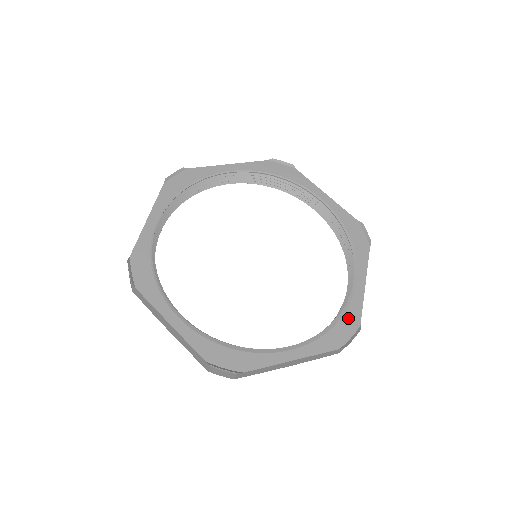
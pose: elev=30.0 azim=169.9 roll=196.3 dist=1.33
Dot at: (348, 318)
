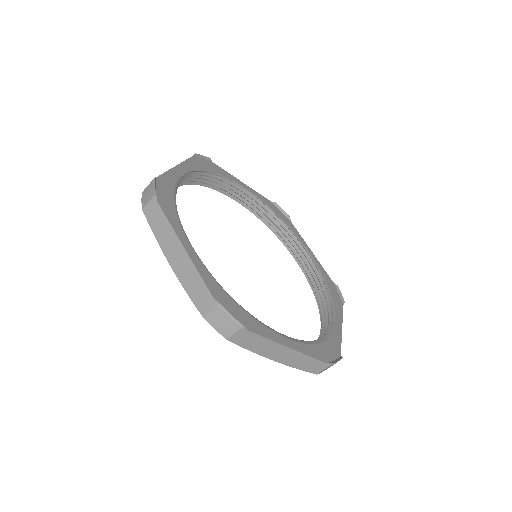
Dot at: (328, 281)
